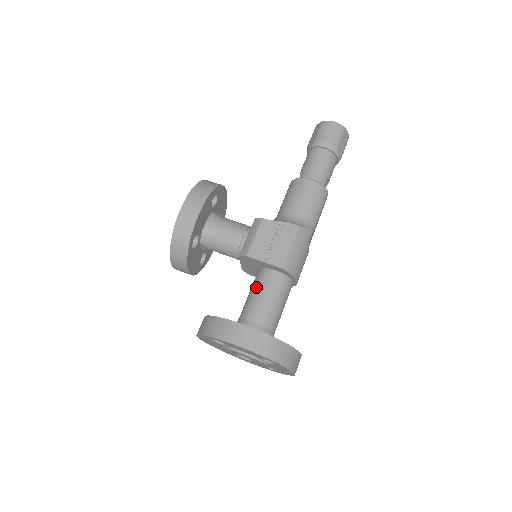
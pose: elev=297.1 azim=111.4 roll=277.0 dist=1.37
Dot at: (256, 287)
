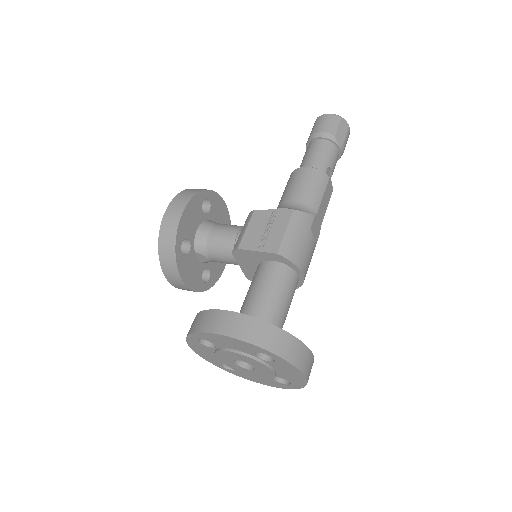
Dot at: (252, 282)
